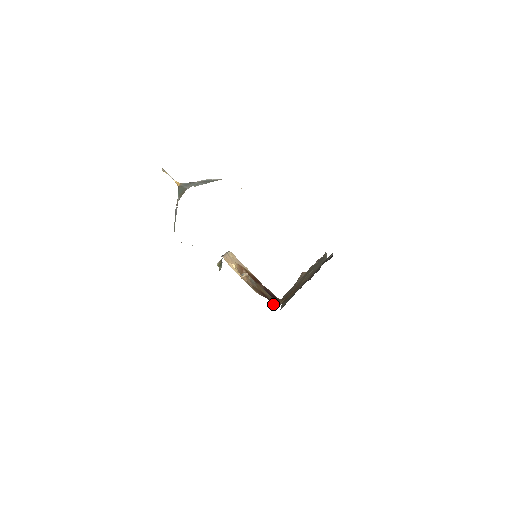
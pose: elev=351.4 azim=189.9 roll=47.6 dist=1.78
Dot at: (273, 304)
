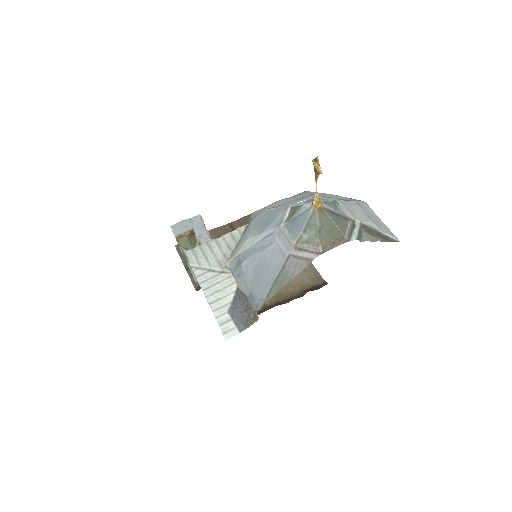
Dot at: occluded
